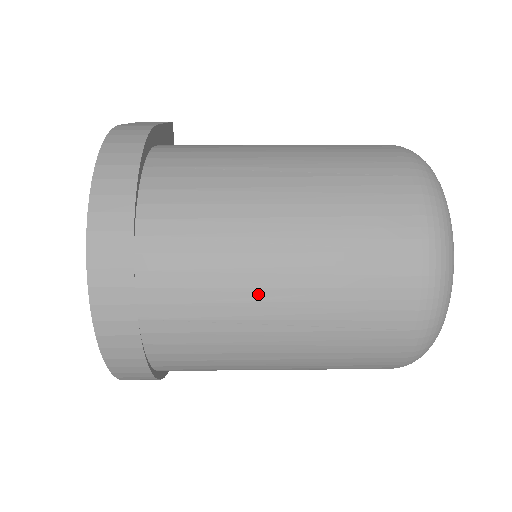
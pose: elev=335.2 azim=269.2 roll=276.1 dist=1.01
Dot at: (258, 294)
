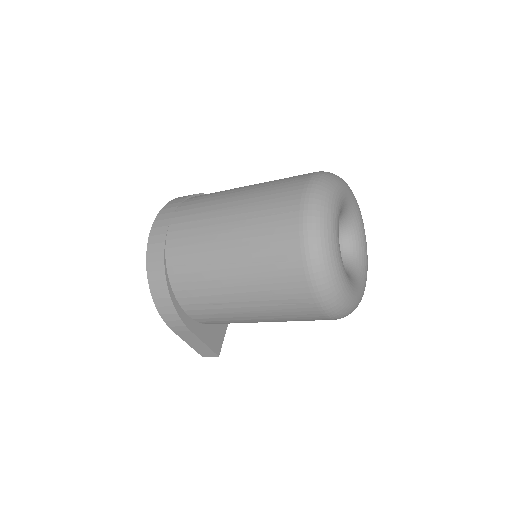
Dot at: (224, 205)
